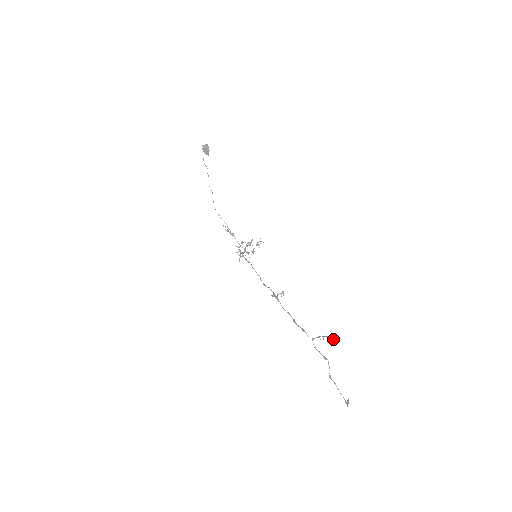
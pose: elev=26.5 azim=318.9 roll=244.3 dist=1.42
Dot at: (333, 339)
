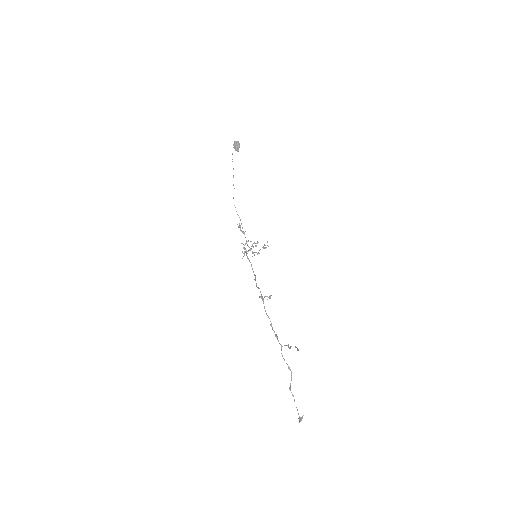
Dot at: occluded
